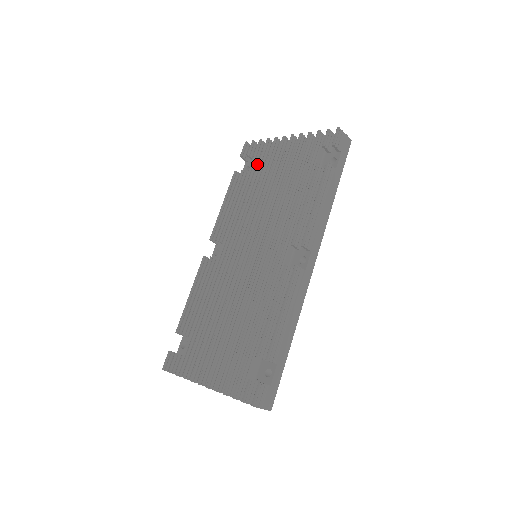
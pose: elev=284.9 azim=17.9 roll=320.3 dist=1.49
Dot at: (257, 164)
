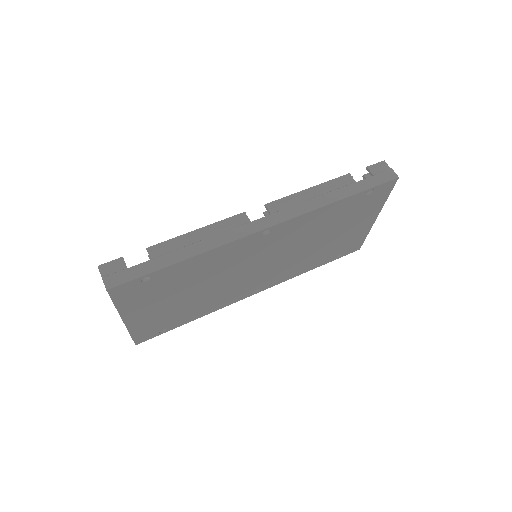
Dot at: occluded
